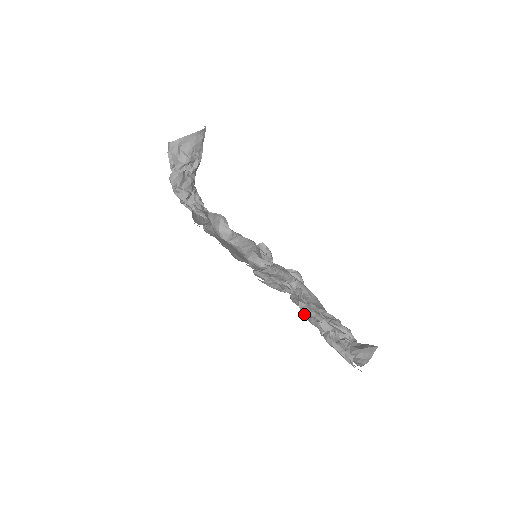
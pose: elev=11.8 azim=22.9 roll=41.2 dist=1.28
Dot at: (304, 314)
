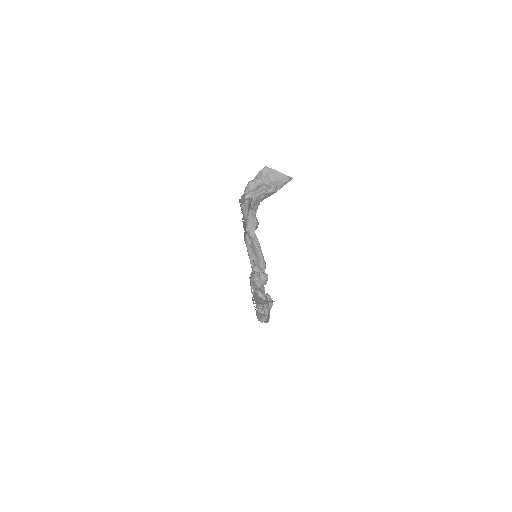
Dot at: occluded
